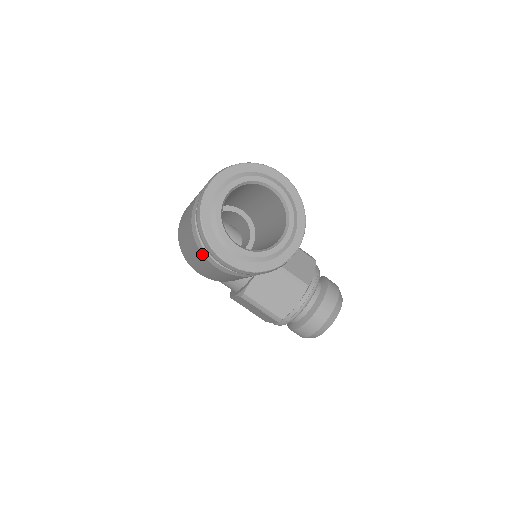
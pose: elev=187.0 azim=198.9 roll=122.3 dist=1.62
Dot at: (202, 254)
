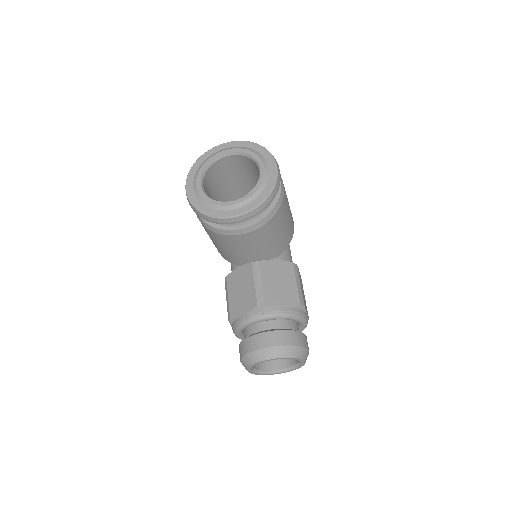
Dot at: occluded
